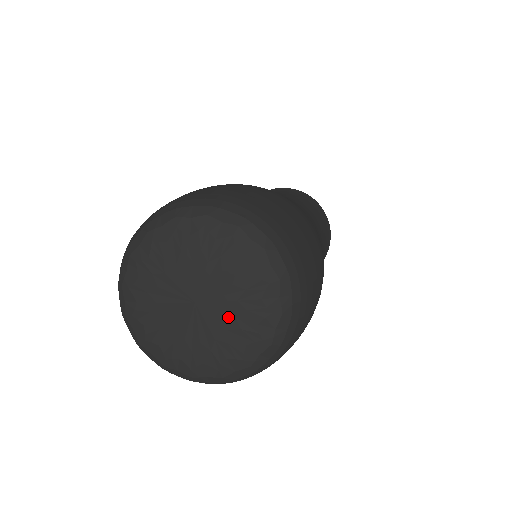
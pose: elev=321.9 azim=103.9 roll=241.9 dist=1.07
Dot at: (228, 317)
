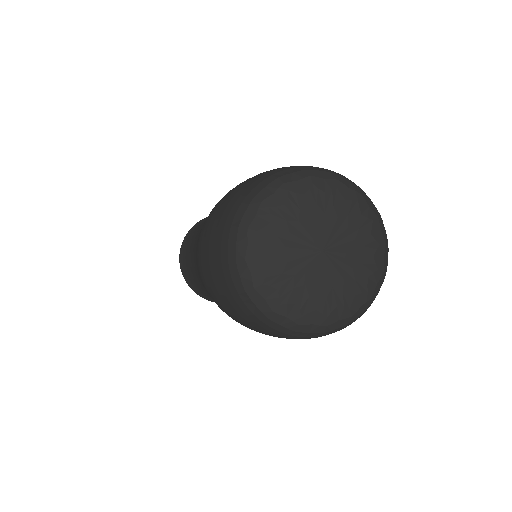
Dot at: (350, 244)
